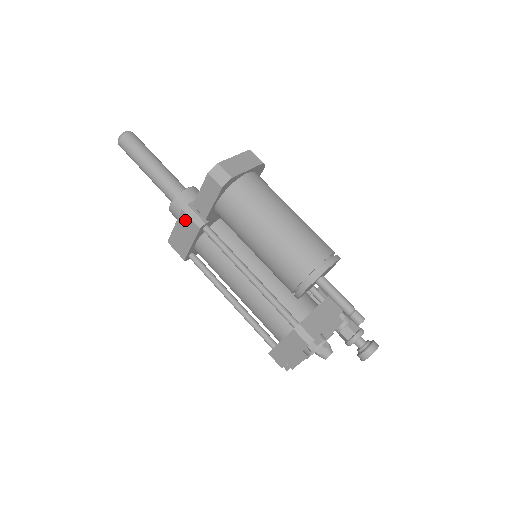
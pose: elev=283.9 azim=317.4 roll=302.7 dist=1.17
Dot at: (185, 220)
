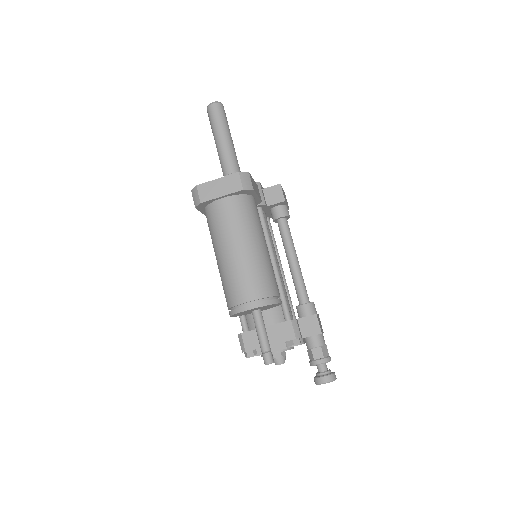
Dot at: occluded
